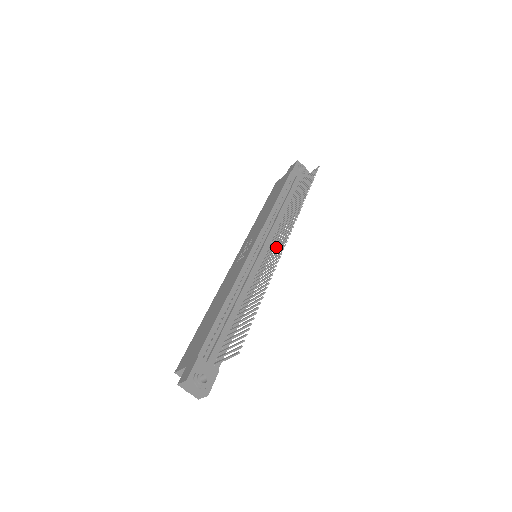
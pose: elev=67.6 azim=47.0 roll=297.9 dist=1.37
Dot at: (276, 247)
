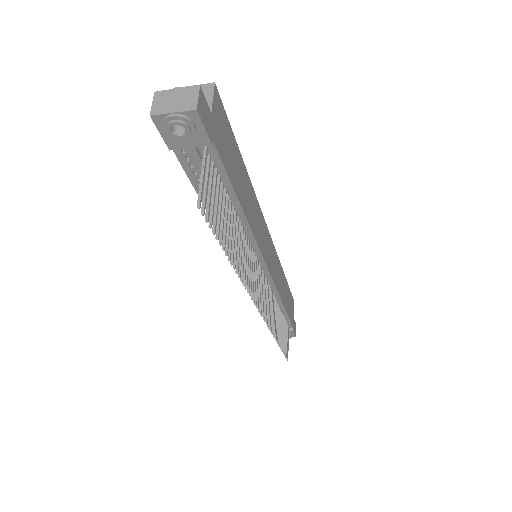
Dot at: occluded
